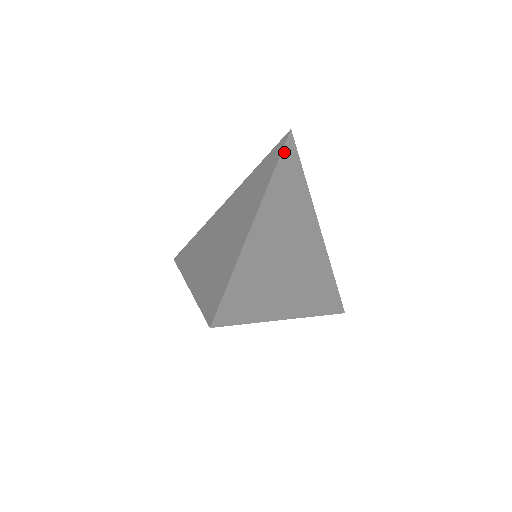
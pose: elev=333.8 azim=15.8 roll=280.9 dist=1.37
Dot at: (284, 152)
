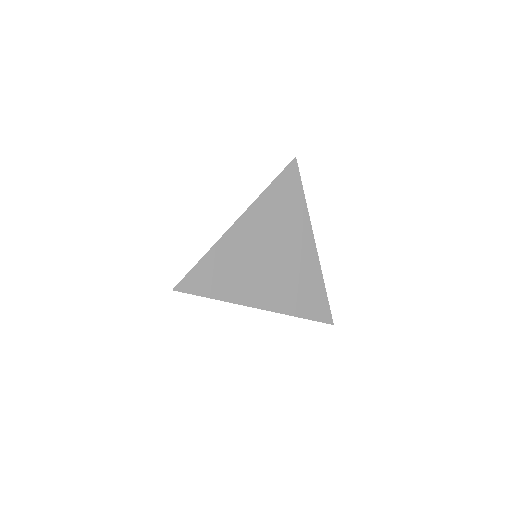
Dot at: (283, 174)
